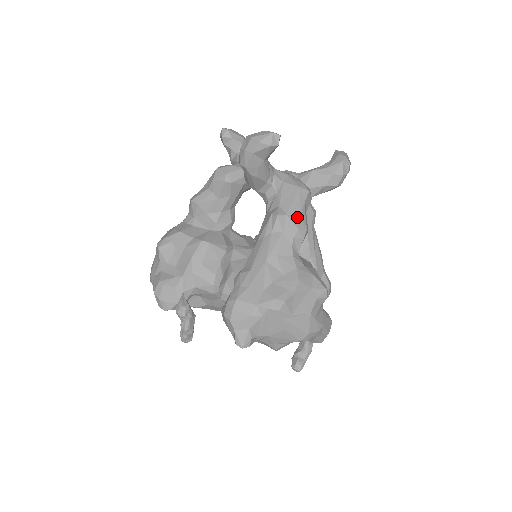
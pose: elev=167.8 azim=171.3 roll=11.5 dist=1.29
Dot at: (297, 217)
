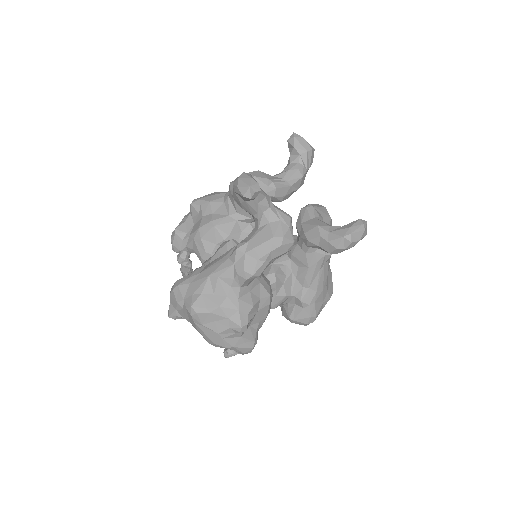
Dot at: (252, 260)
